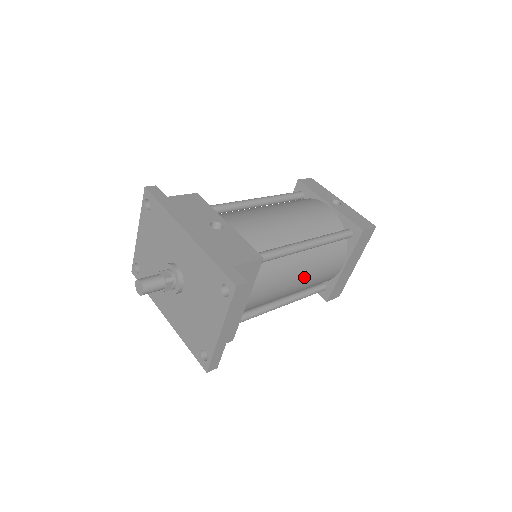
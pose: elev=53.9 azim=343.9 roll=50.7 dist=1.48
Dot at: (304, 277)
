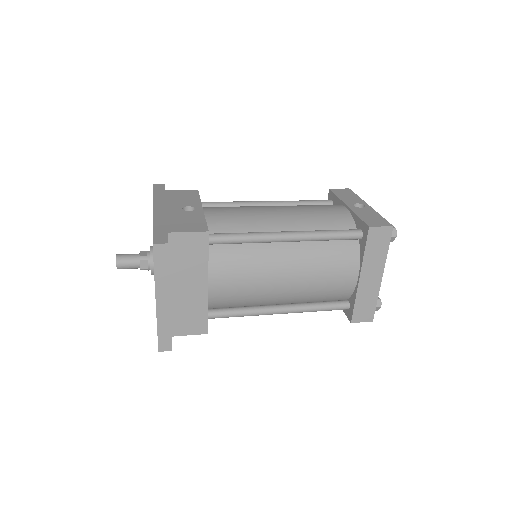
Dot at: (293, 275)
